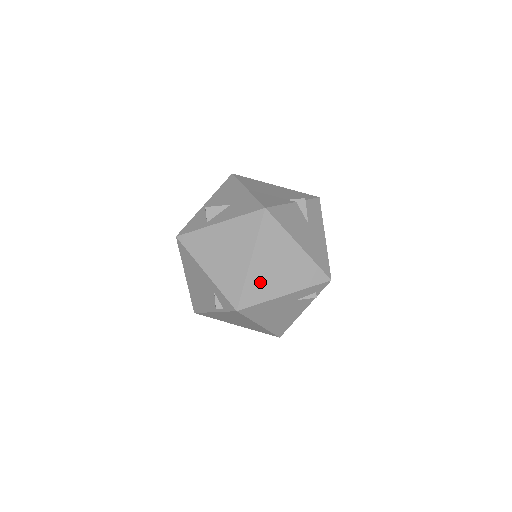
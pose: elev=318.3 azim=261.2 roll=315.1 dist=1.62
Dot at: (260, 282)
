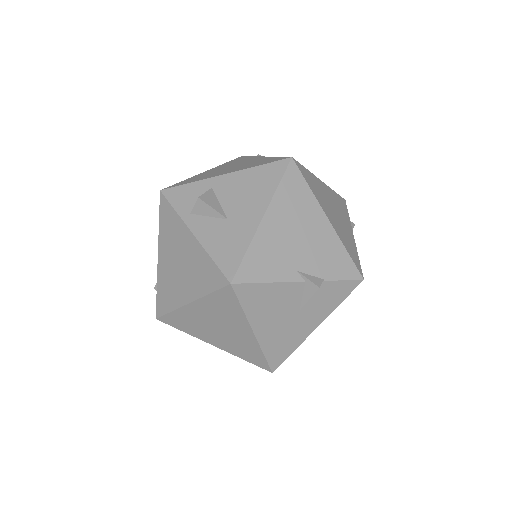
Dot at: (191, 321)
